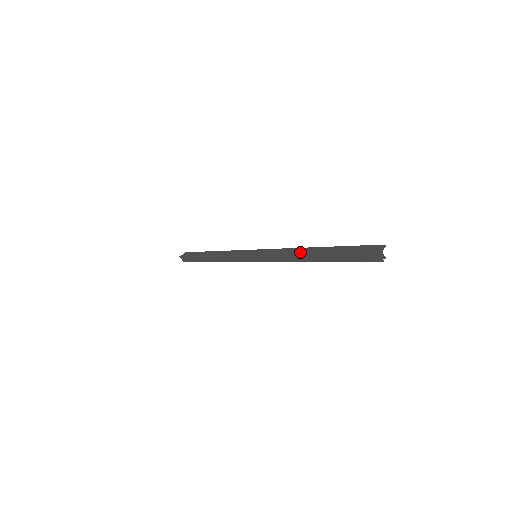
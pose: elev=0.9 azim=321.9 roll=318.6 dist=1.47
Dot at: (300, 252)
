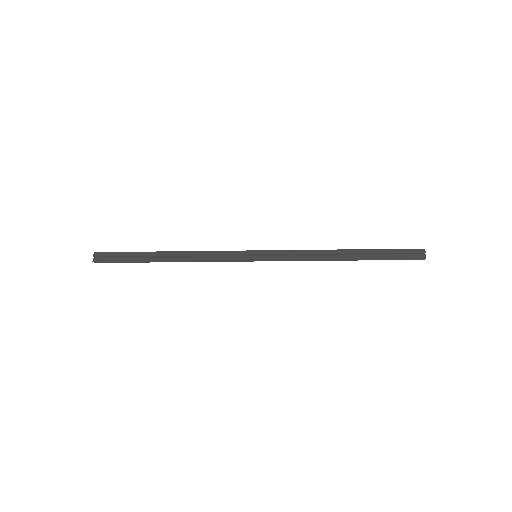
Dot at: (329, 251)
